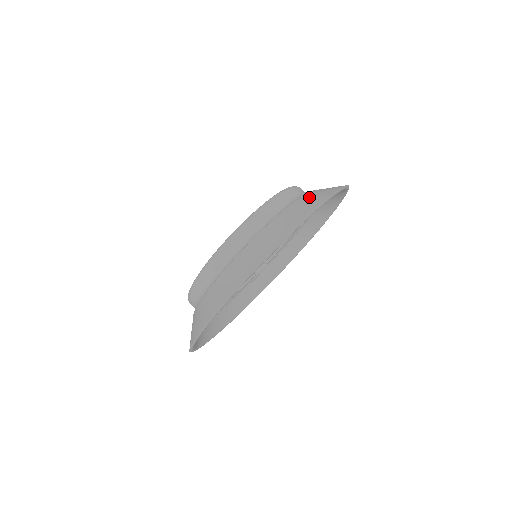
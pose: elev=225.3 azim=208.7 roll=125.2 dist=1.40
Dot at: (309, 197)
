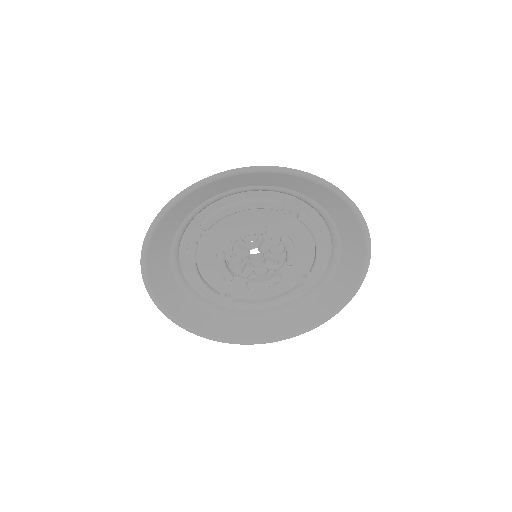
Dot at: occluded
